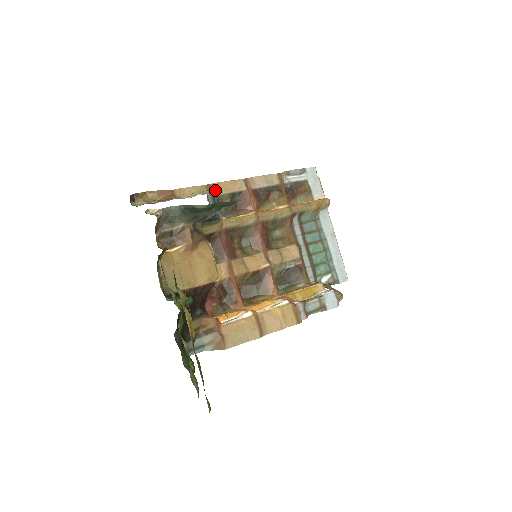
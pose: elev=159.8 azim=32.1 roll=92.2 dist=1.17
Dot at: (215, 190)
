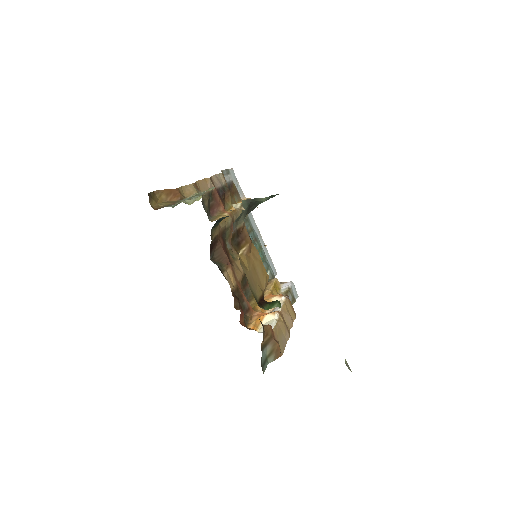
Dot at: (199, 189)
